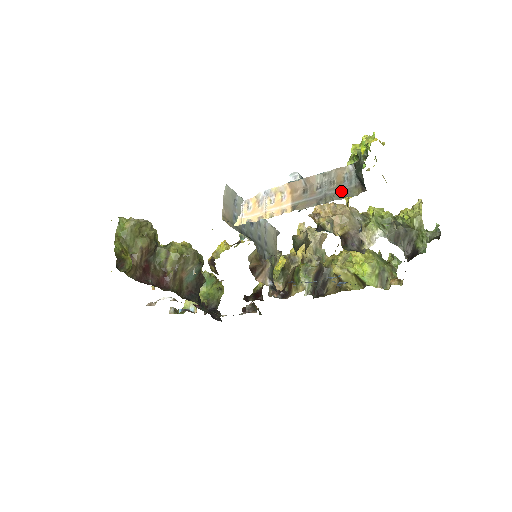
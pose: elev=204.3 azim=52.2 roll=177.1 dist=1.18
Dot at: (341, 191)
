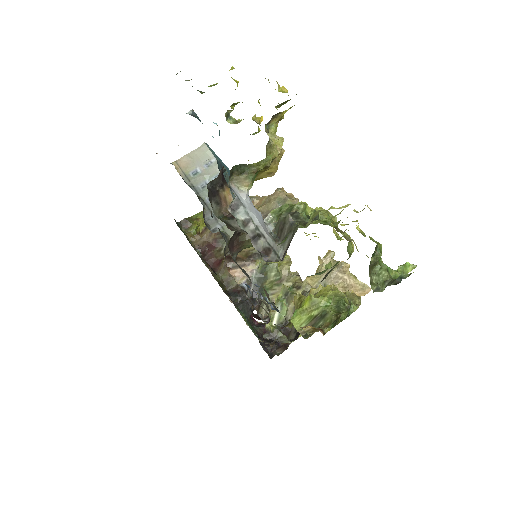
Dot at: occluded
